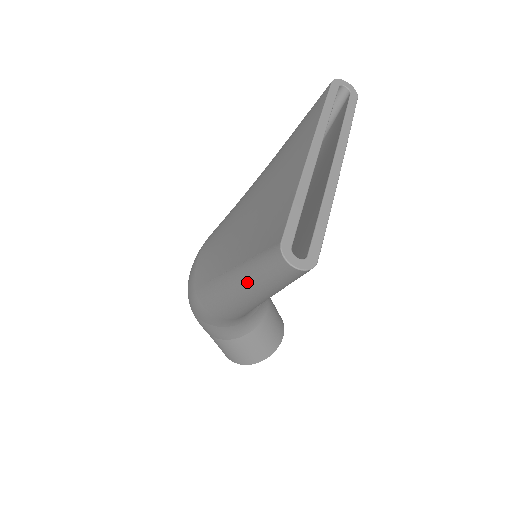
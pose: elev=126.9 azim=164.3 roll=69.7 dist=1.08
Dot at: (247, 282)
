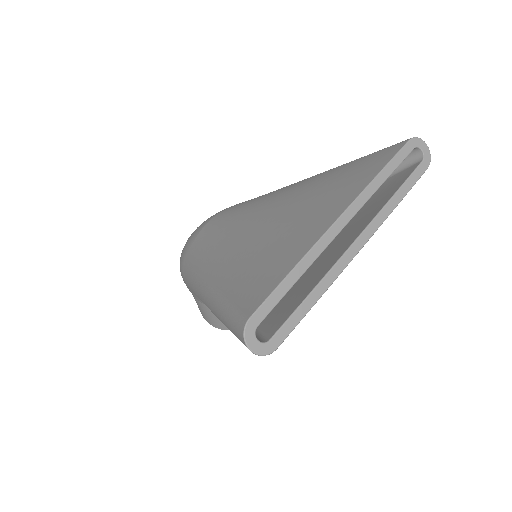
Dot at: (216, 310)
